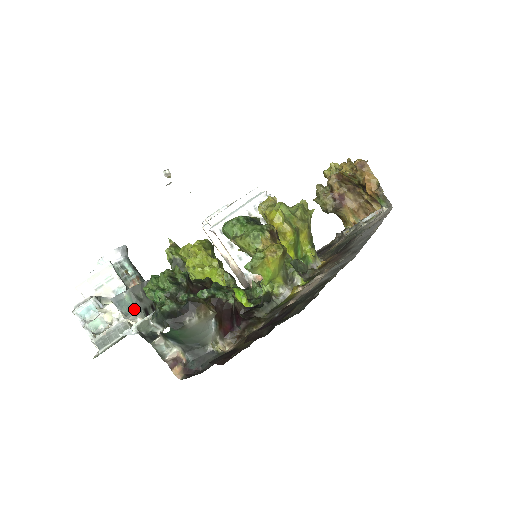
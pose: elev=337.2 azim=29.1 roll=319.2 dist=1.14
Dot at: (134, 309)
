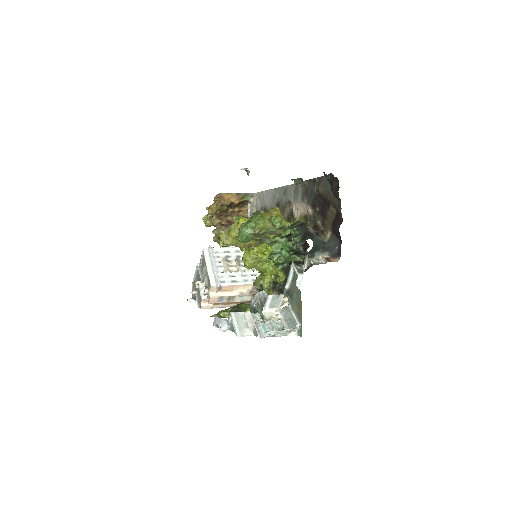
Dot at: occluded
